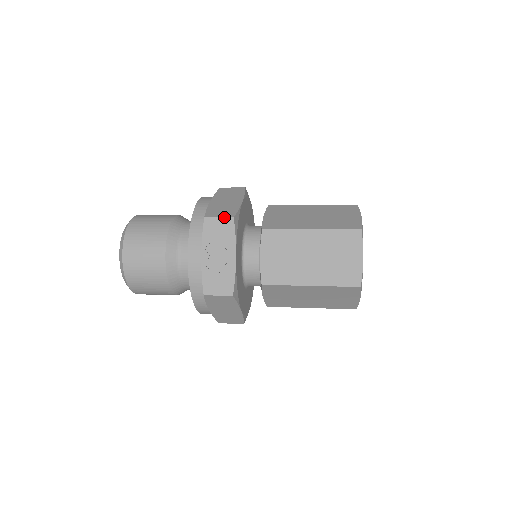
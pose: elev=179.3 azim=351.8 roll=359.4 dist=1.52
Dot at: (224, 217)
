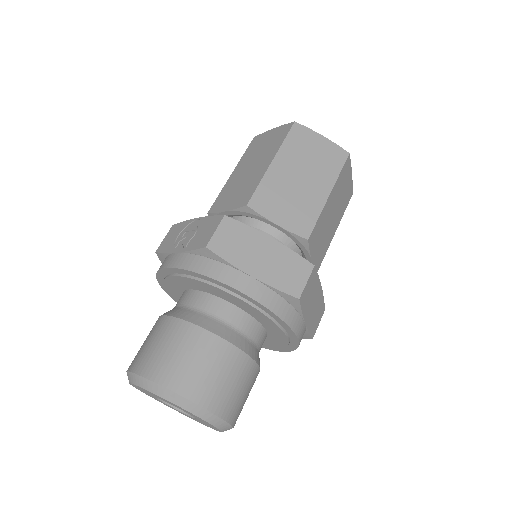
Dot at: (167, 234)
